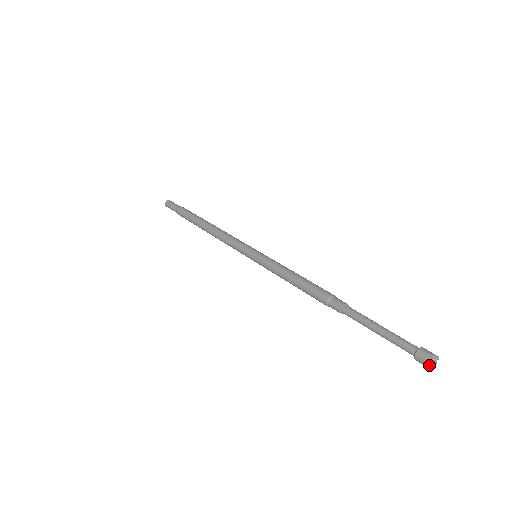
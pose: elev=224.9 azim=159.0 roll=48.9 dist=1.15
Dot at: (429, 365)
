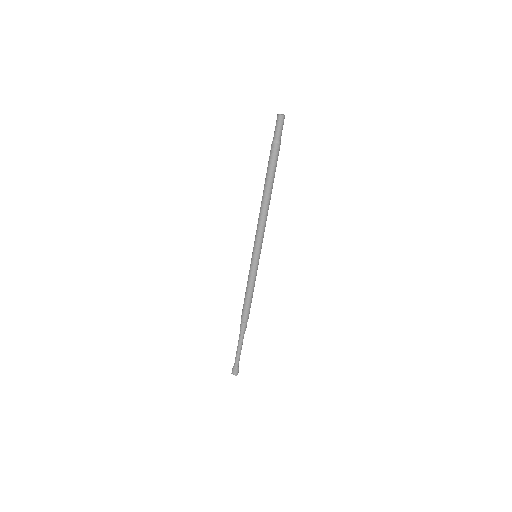
Dot at: occluded
